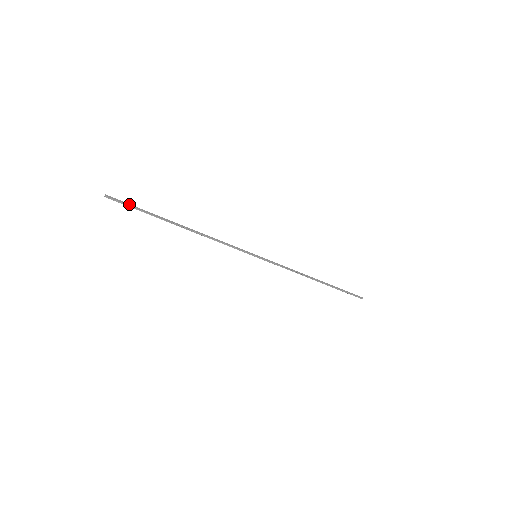
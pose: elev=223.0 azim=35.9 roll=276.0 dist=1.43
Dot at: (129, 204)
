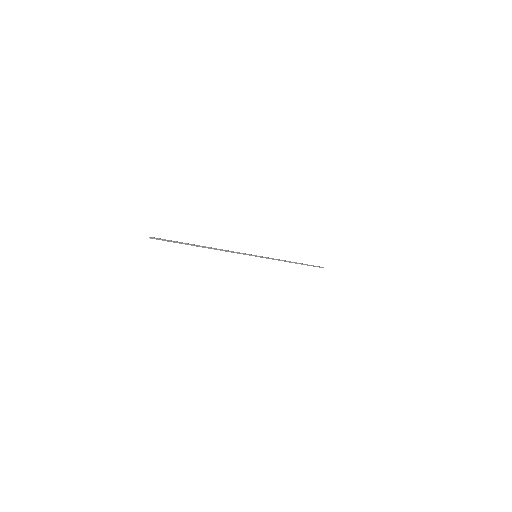
Dot at: (167, 240)
